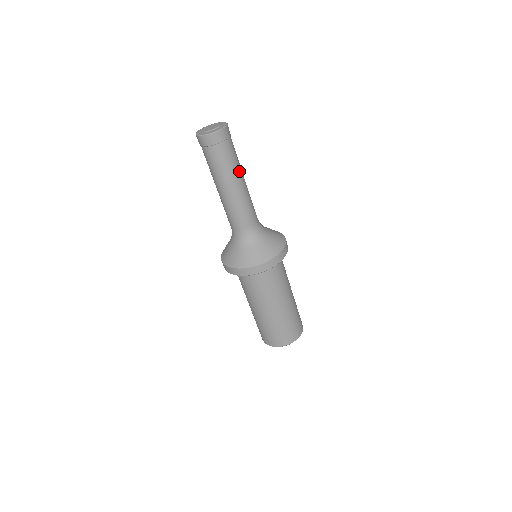
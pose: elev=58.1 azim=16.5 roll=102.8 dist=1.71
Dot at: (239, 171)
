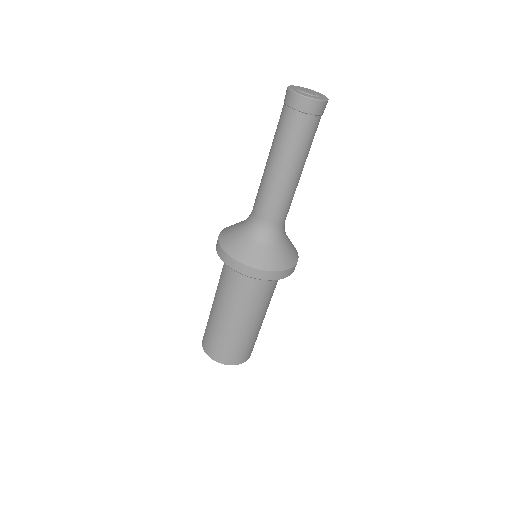
Dot at: (304, 158)
